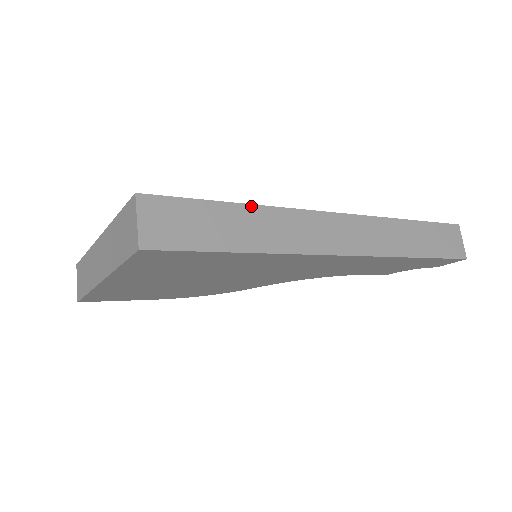
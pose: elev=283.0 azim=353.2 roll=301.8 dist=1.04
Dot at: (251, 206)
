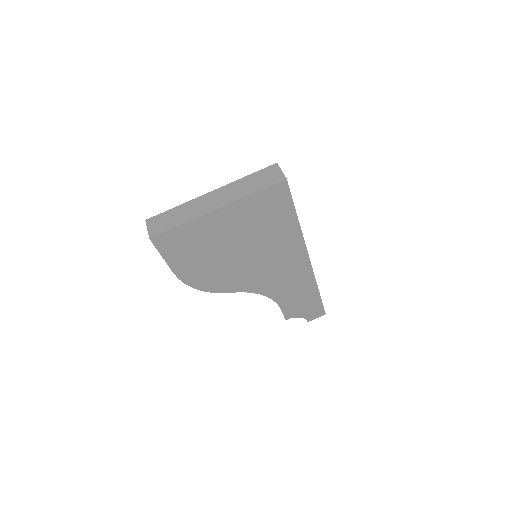
Dot at: occluded
